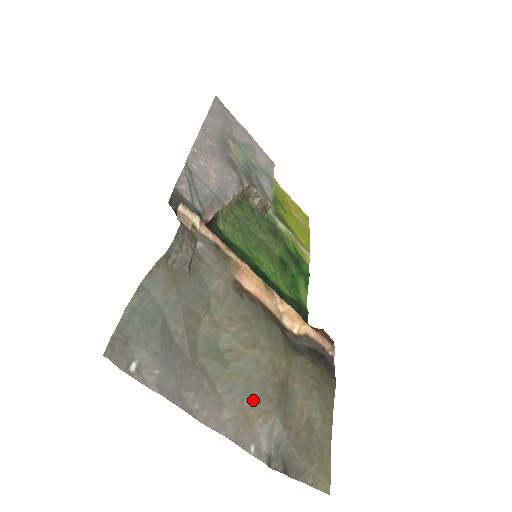
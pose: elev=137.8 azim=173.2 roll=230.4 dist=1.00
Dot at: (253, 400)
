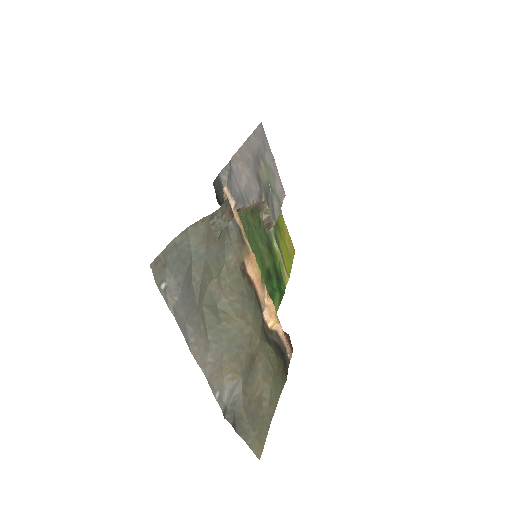
Dot at: (230, 357)
